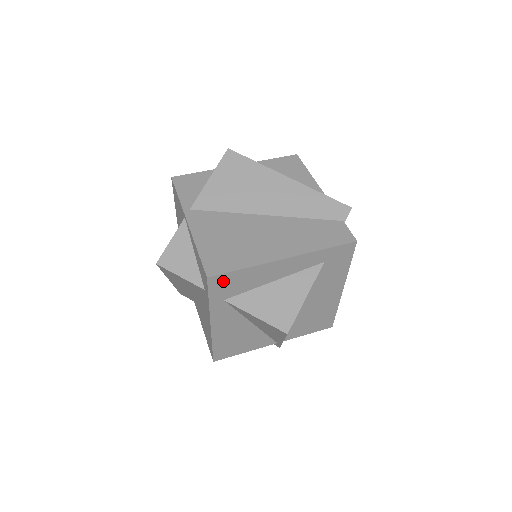
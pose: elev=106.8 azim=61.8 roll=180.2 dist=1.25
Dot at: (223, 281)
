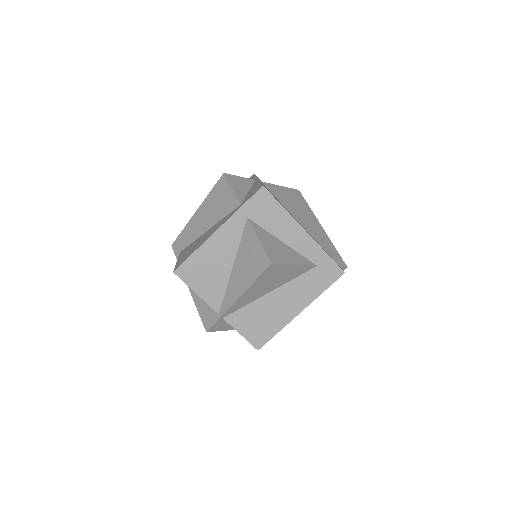
Dot at: (265, 201)
